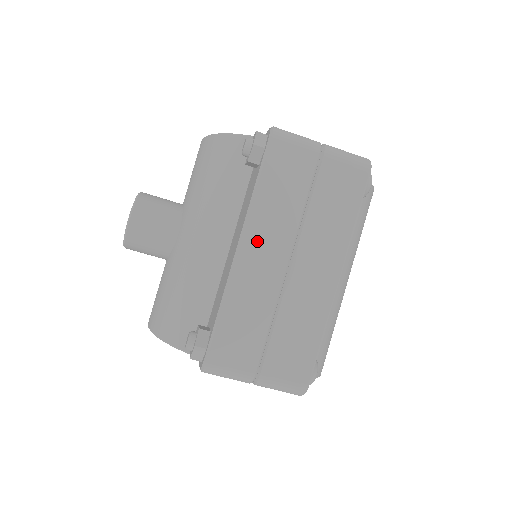
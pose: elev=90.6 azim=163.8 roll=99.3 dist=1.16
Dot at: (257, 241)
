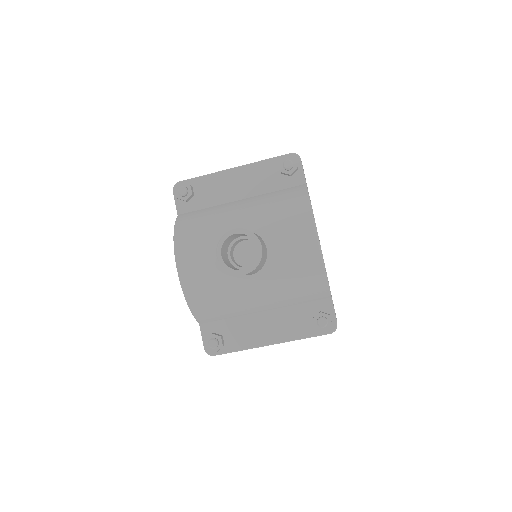
Dot at: occluded
